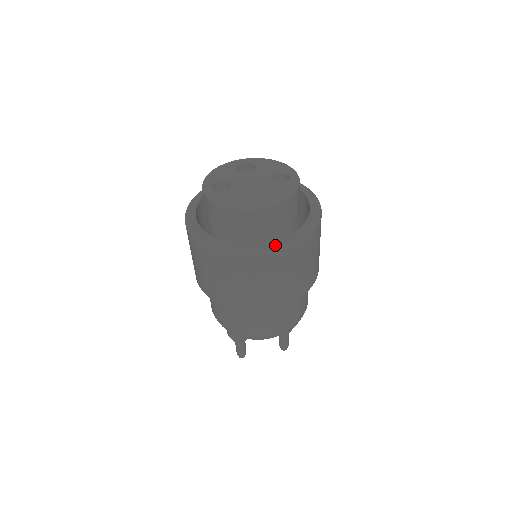
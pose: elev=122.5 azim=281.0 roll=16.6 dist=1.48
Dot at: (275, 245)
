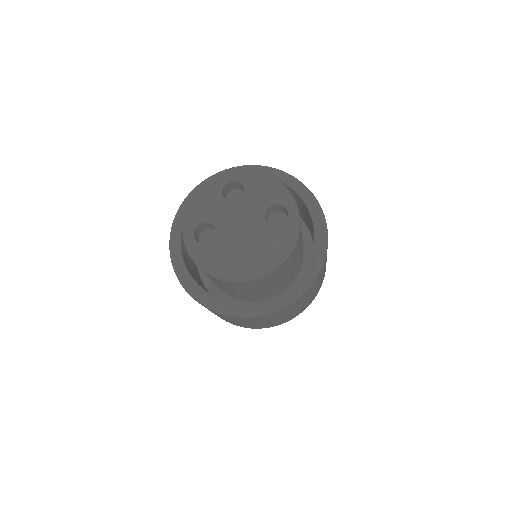
Dot at: (273, 305)
